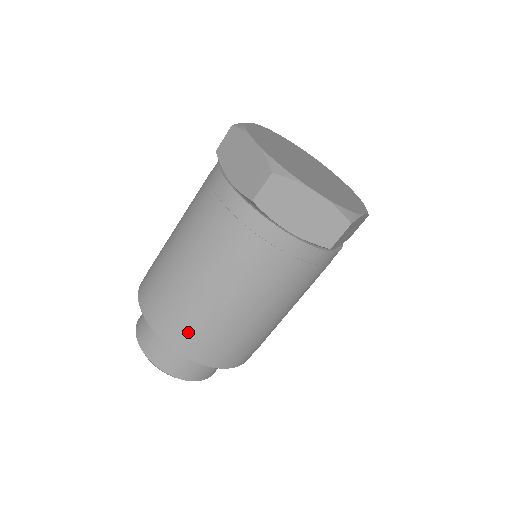
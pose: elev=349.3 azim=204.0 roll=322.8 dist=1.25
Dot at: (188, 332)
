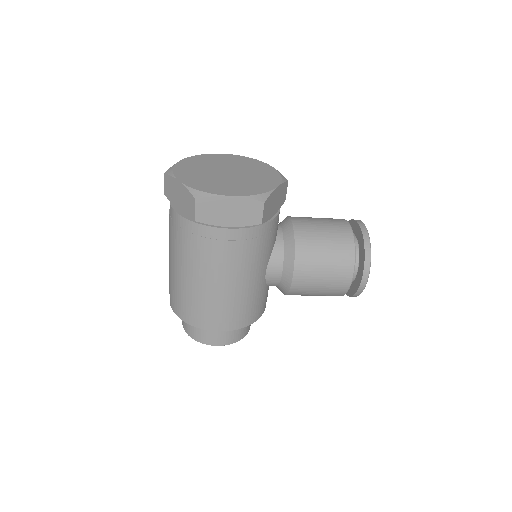
Dot at: (170, 291)
